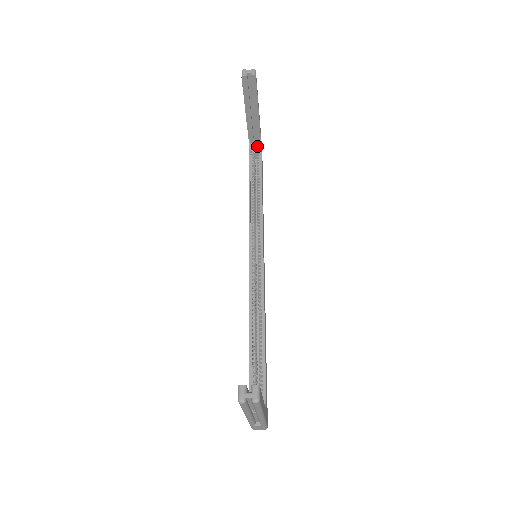
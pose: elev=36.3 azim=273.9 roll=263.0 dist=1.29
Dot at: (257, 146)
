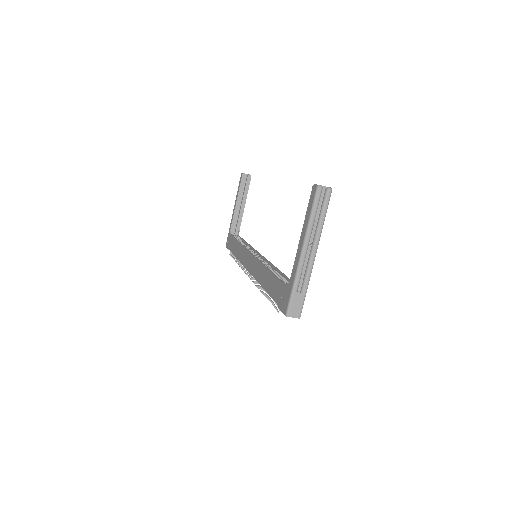
Dot at: occluded
